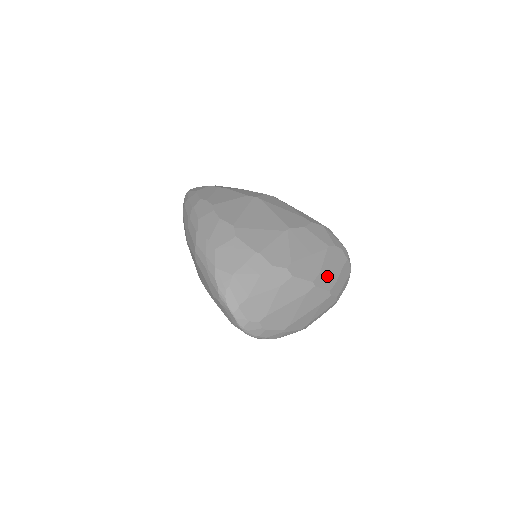
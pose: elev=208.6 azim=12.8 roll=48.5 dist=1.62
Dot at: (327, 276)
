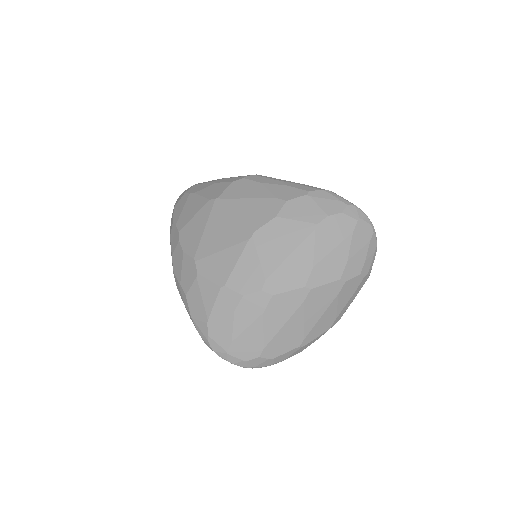
Dot at: (327, 264)
